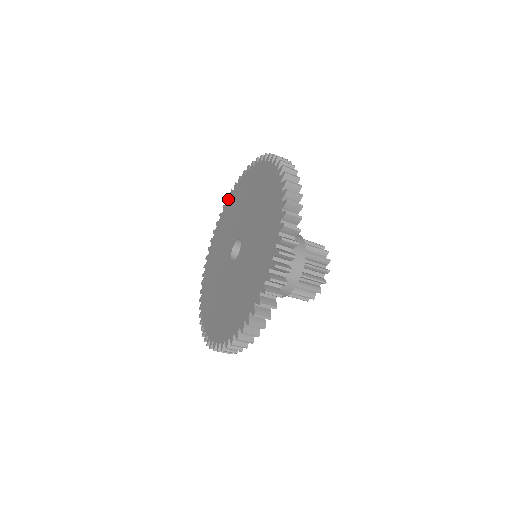
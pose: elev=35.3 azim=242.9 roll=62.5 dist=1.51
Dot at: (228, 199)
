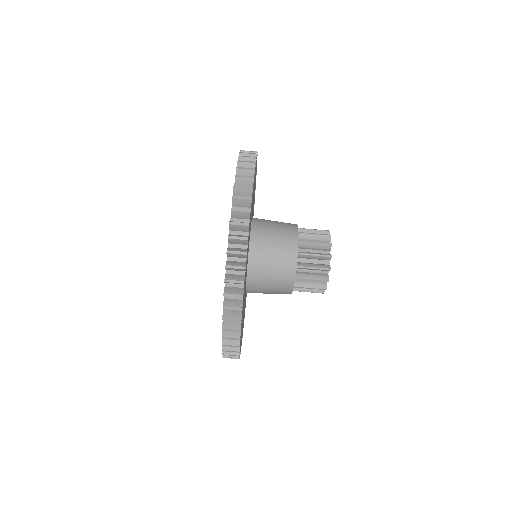
Dot at: occluded
